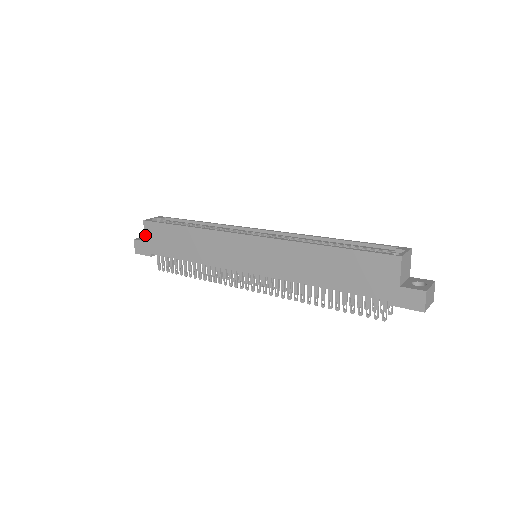
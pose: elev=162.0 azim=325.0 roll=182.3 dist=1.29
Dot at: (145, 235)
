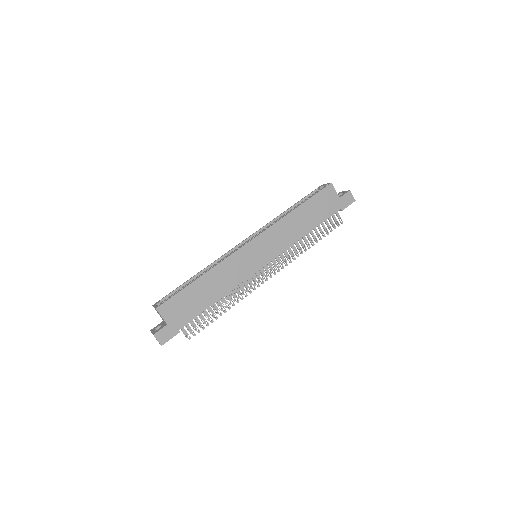
Dot at: (164, 319)
